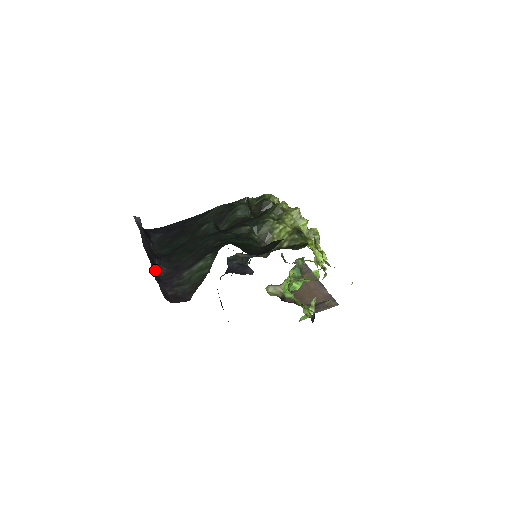
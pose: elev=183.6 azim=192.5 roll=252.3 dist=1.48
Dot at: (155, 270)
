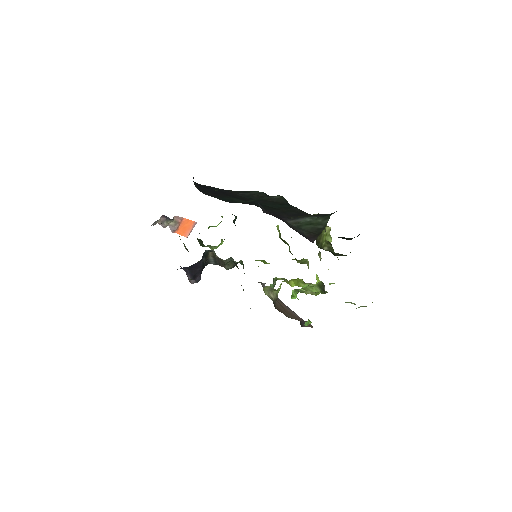
Dot at: occluded
